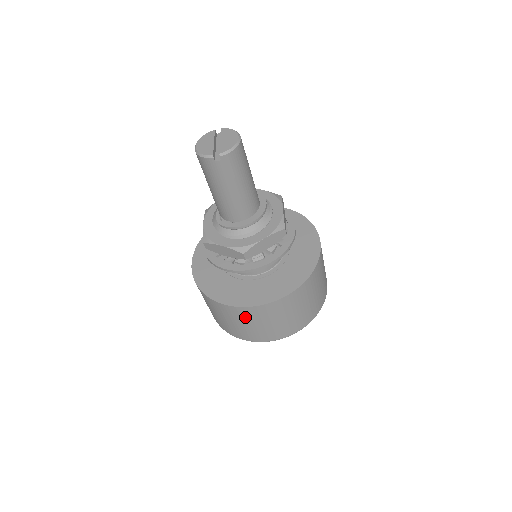
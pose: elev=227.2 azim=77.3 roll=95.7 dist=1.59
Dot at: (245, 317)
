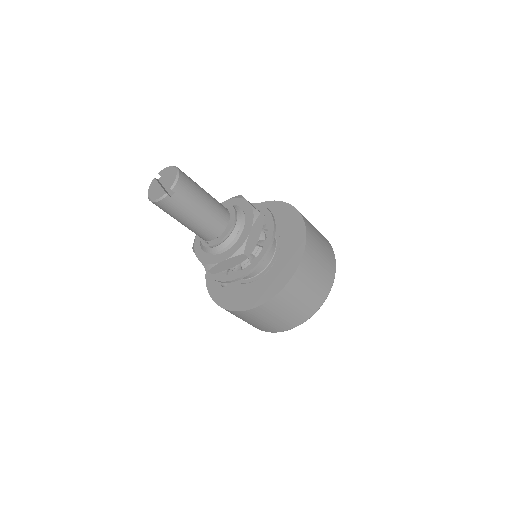
Dot at: (282, 305)
